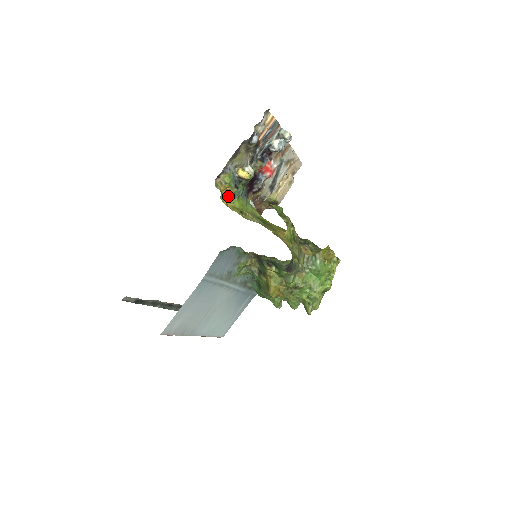
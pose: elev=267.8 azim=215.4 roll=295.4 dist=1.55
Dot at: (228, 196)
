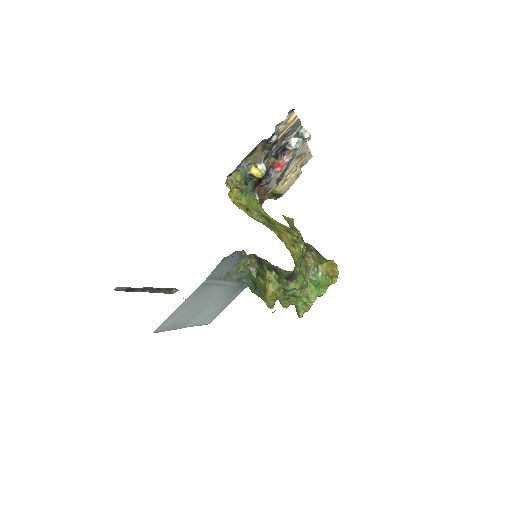
Dot at: (236, 192)
